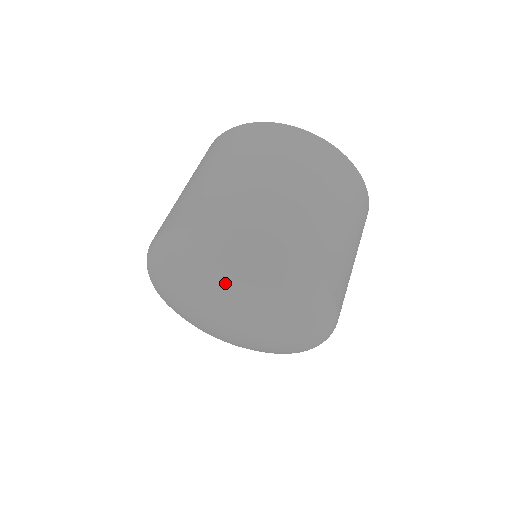
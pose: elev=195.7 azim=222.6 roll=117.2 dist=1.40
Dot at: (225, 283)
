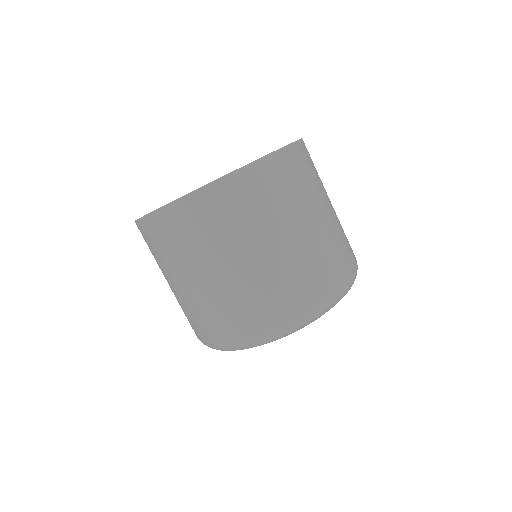
Dot at: occluded
